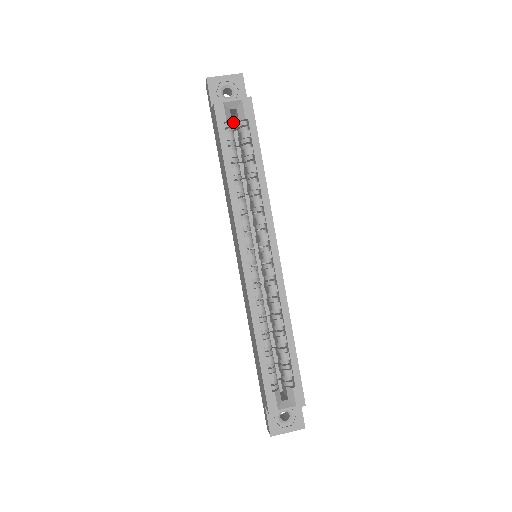
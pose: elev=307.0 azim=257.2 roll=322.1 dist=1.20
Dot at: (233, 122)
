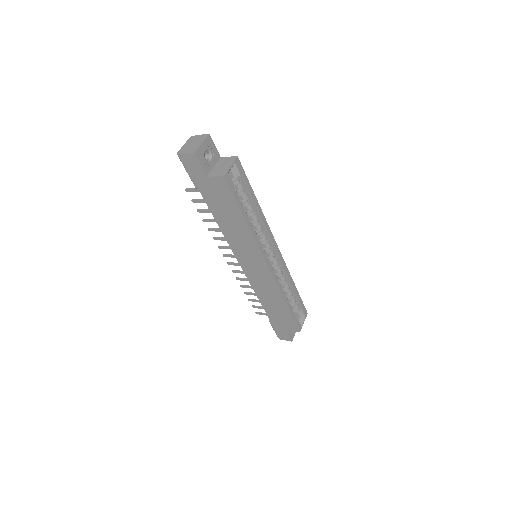
Dot at: occluded
